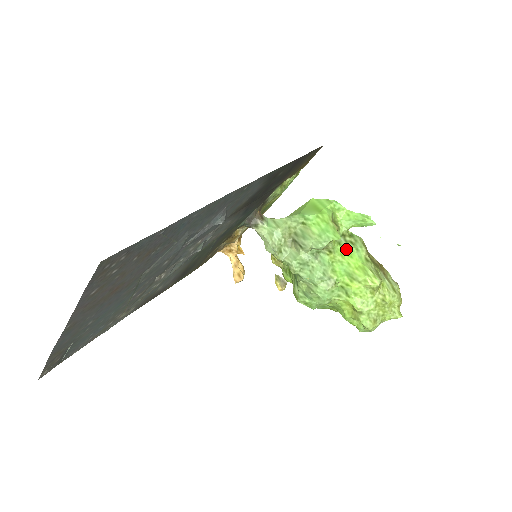
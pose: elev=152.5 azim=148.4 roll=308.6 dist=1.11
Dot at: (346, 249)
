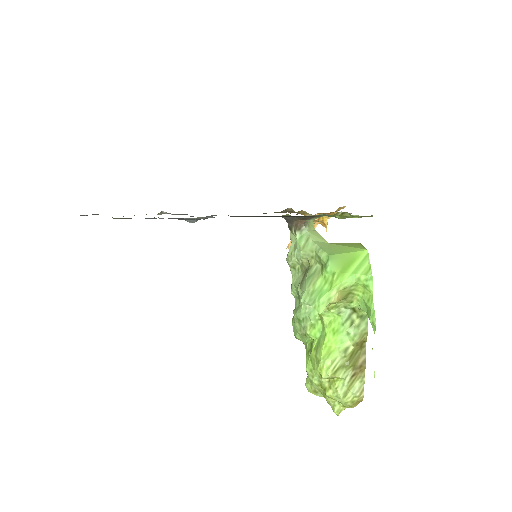
Dot at: (339, 323)
